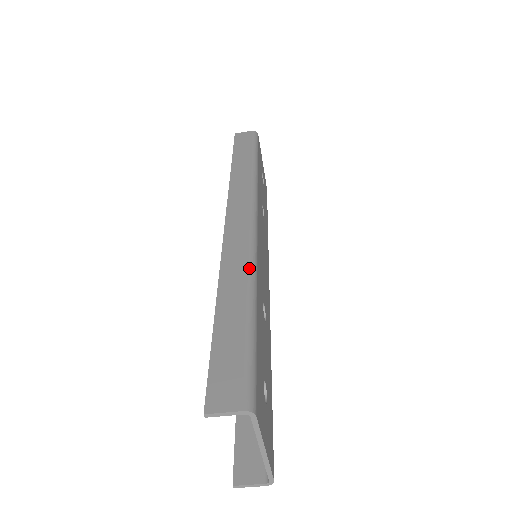
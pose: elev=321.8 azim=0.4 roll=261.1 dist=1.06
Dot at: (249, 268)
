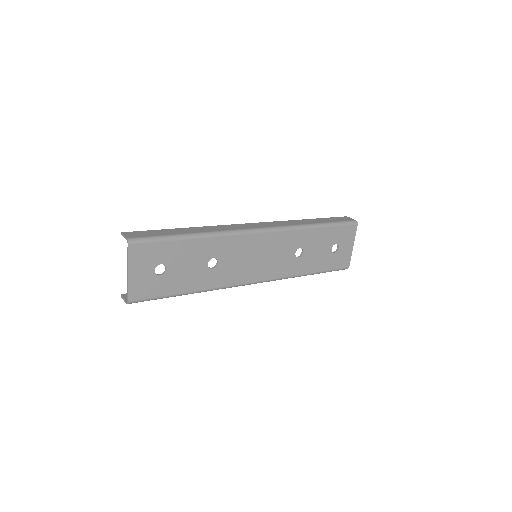
Dot at: (216, 231)
